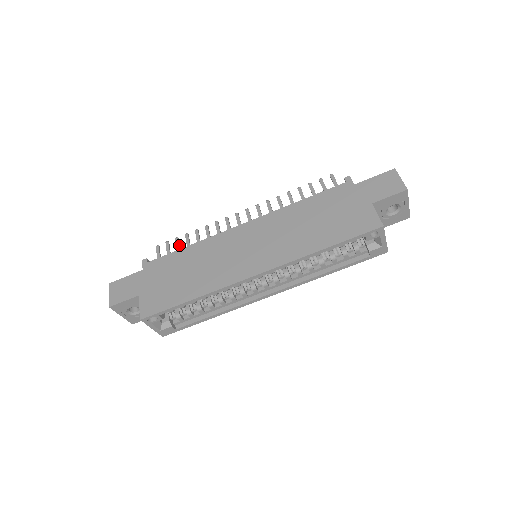
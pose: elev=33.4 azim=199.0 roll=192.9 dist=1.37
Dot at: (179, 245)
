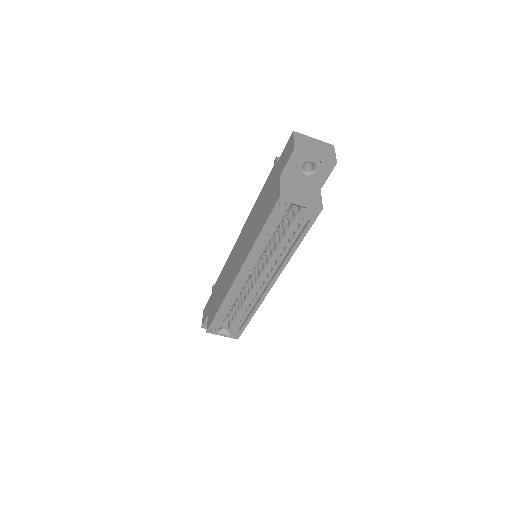
Dot at: occluded
